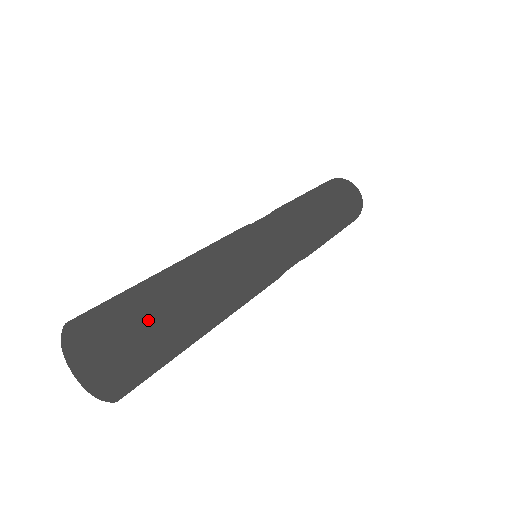
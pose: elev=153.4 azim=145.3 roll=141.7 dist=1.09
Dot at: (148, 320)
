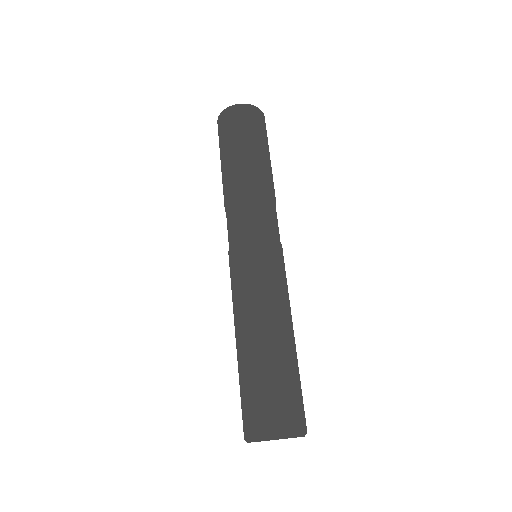
Dot at: (297, 396)
